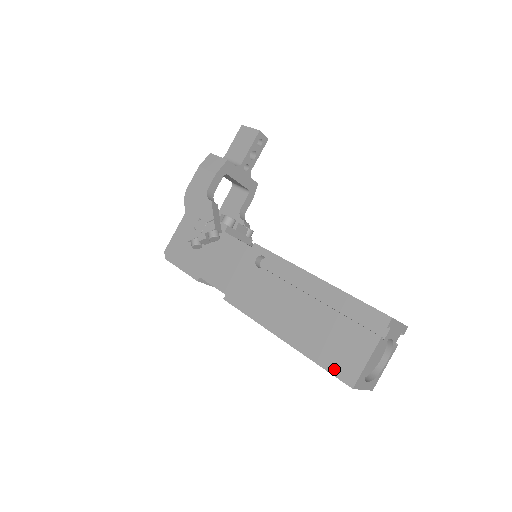
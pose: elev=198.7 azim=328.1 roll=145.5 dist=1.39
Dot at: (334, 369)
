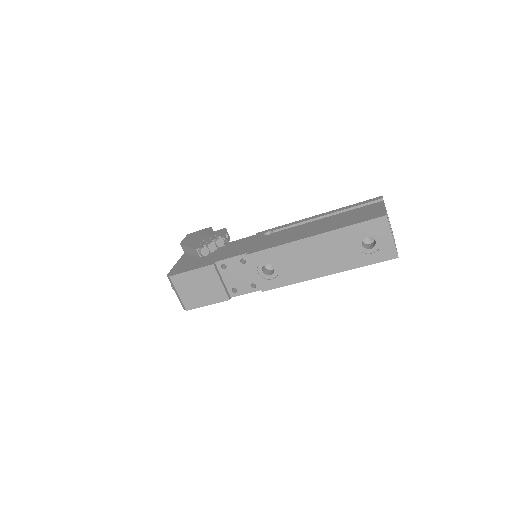
Dot at: (365, 219)
